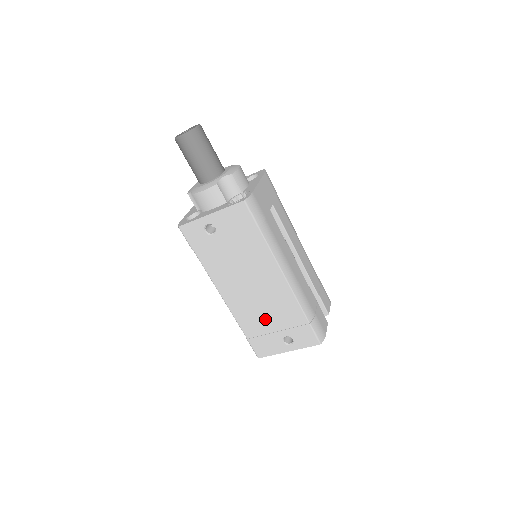
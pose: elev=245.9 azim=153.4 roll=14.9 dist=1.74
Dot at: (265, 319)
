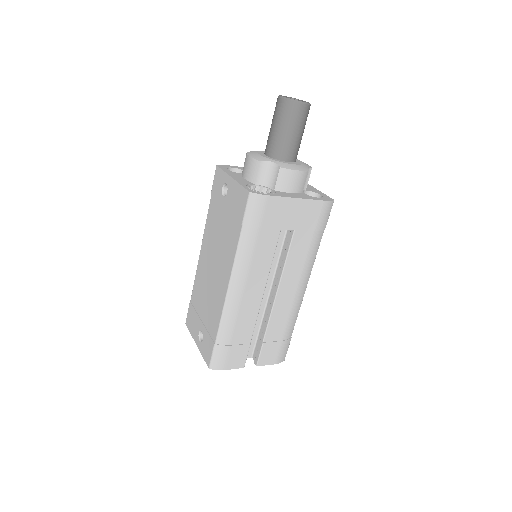
Dot at: (204, 302)
